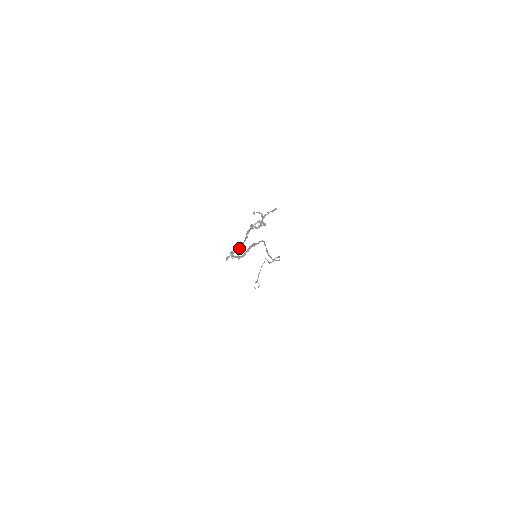
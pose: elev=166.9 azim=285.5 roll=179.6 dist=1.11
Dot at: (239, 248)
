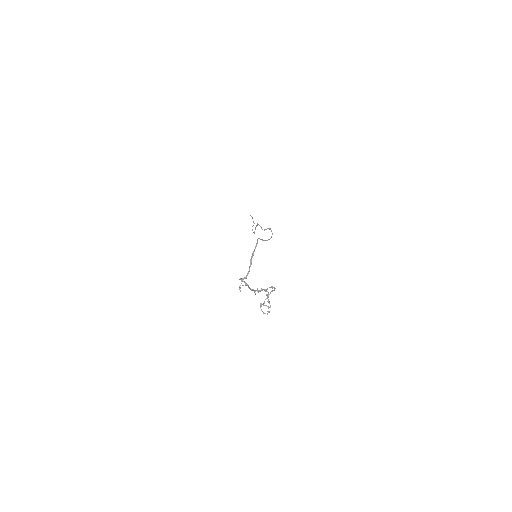
Dot at: (249, 288)
